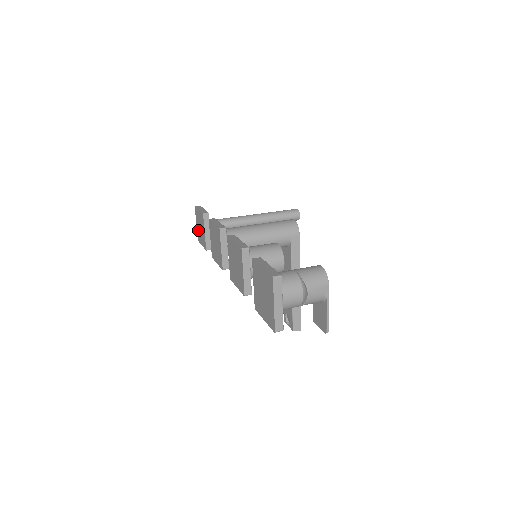
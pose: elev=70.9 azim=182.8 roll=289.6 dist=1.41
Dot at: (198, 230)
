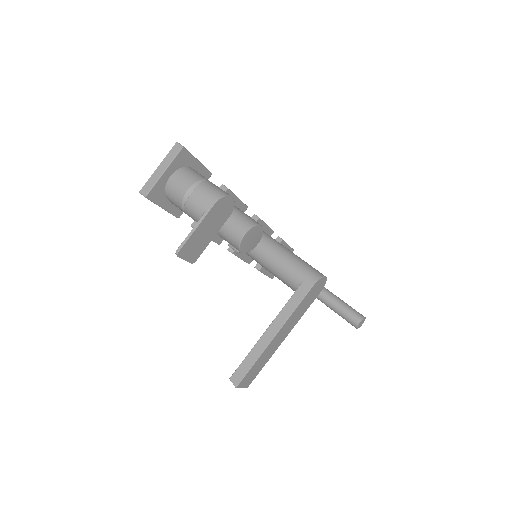
Dot at: occluded
